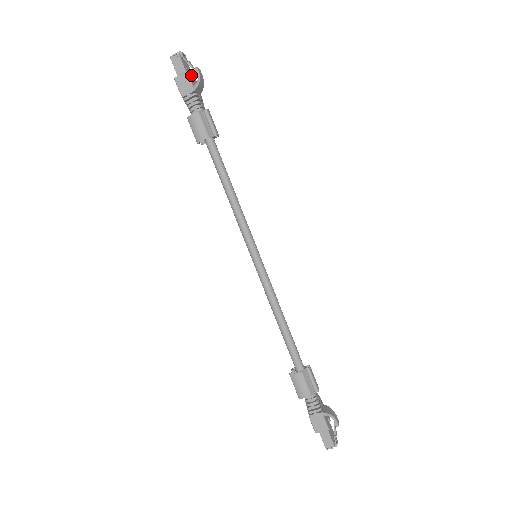
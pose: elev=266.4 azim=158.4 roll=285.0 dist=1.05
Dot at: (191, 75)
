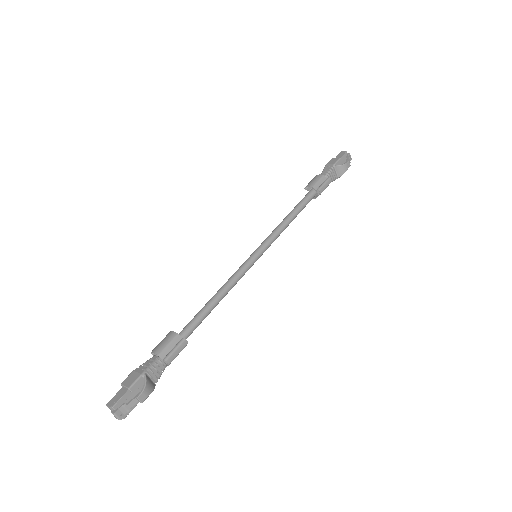
Dot at: occluded
